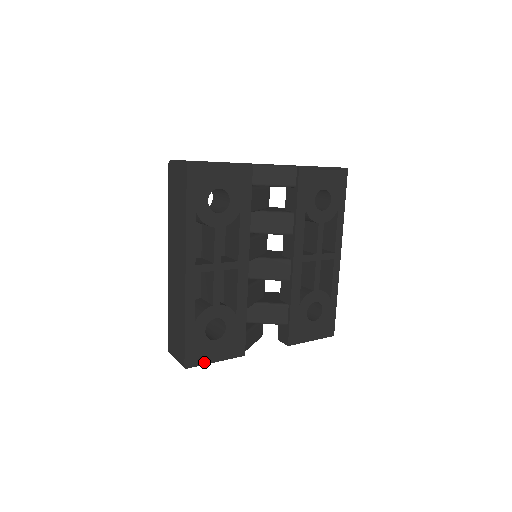
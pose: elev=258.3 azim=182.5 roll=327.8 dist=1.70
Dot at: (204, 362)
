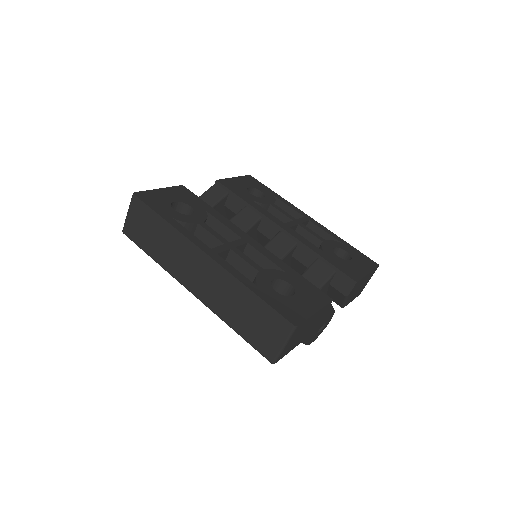
Dot at: (306, 316)
